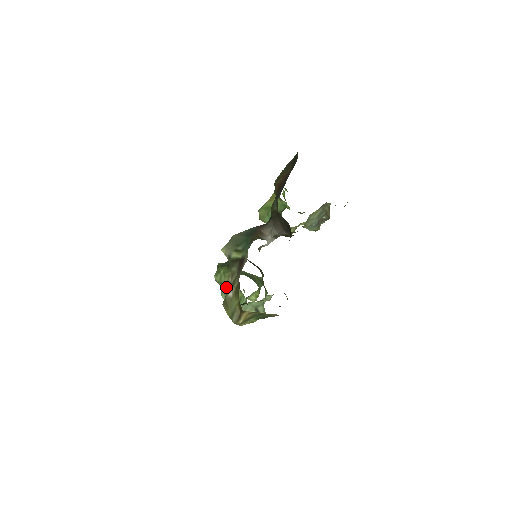
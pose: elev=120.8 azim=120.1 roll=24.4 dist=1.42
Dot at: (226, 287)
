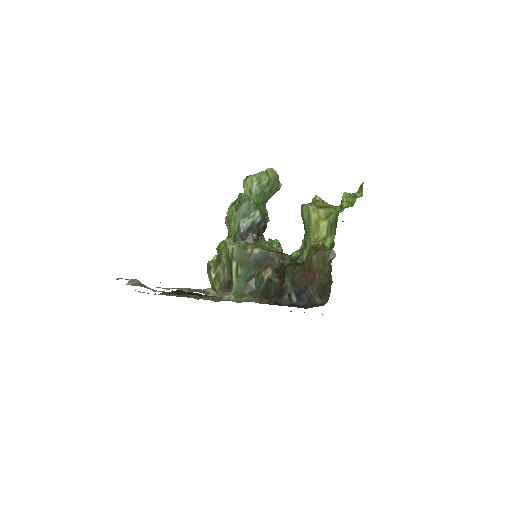
Dot at: (228, 228)
